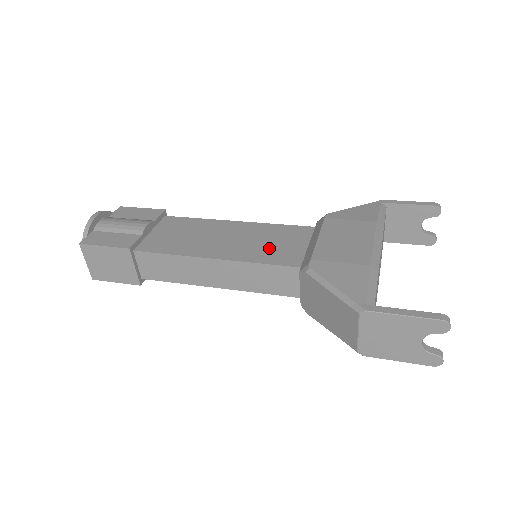
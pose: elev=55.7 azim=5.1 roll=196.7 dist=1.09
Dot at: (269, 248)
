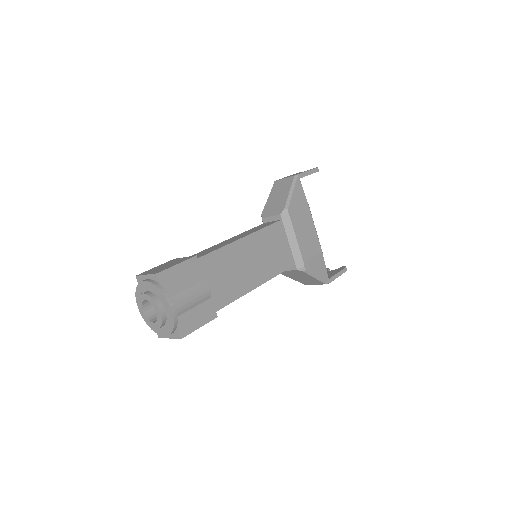
Dot at: (275, 257)
